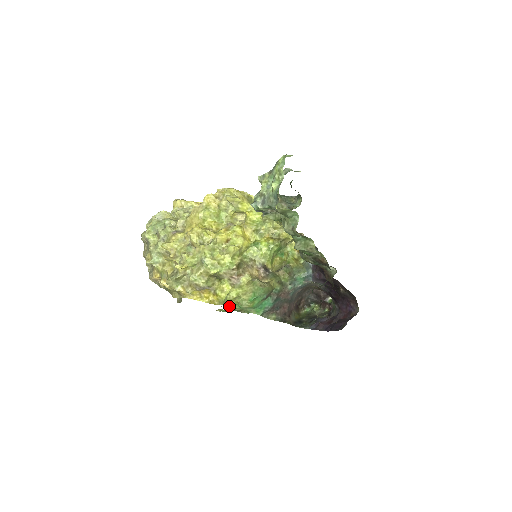
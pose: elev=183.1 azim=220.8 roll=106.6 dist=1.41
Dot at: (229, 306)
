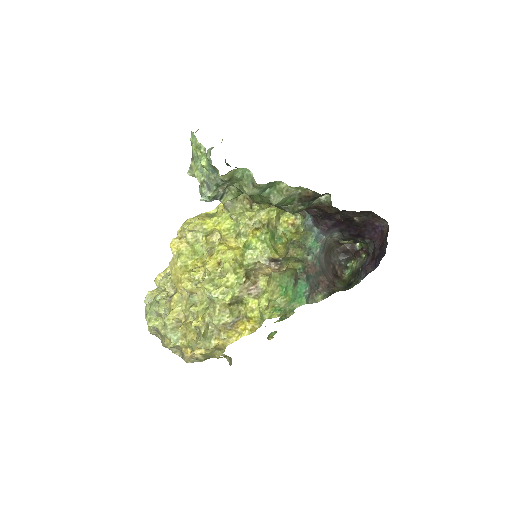
Dot at: (270, 318)
